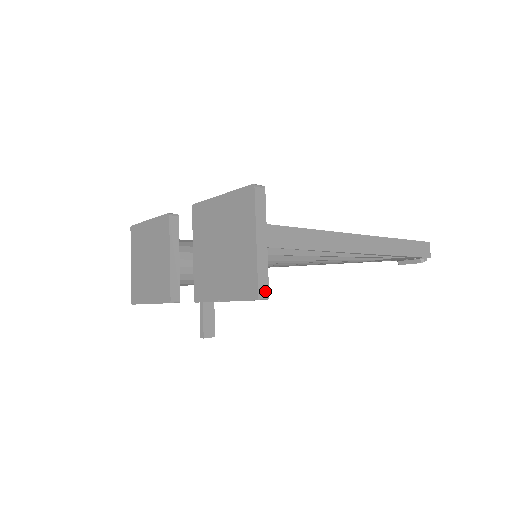
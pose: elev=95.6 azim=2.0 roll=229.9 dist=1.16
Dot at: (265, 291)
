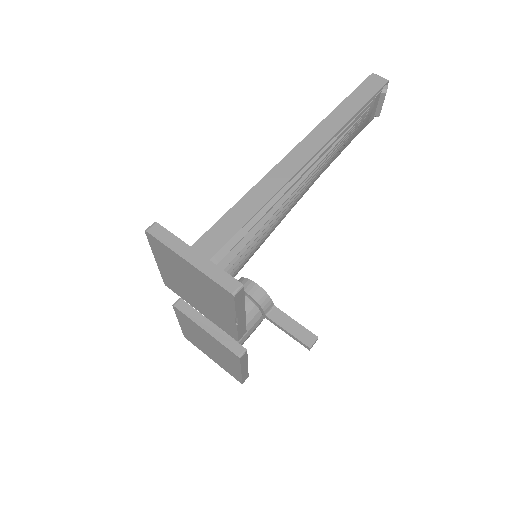
Dot at: (233, 284)
